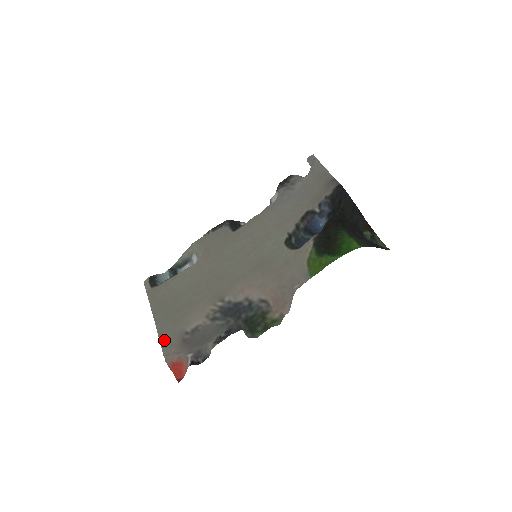
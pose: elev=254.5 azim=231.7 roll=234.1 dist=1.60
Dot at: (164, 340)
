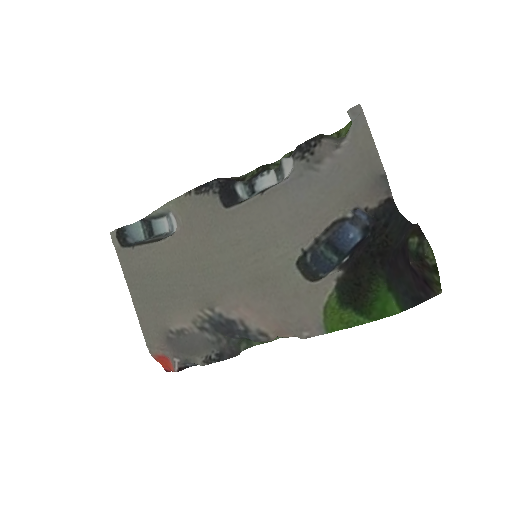
Dot at: (145, 328)
